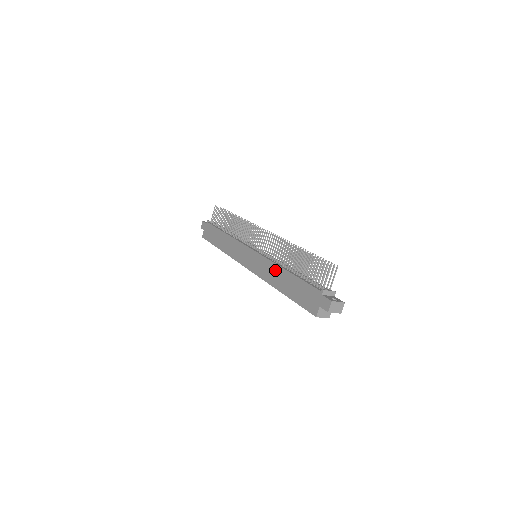
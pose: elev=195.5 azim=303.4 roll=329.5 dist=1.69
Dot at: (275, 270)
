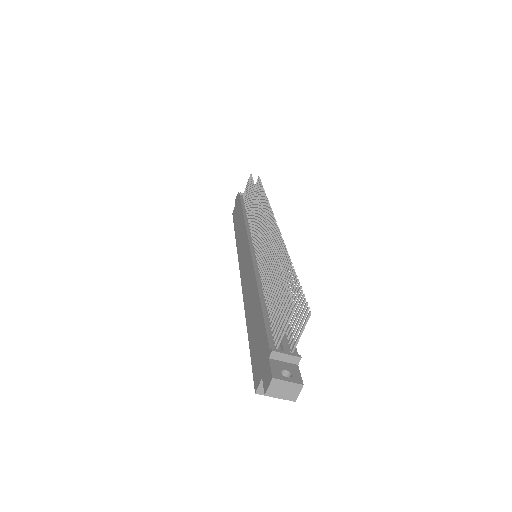
Dot at: (252, 287)
